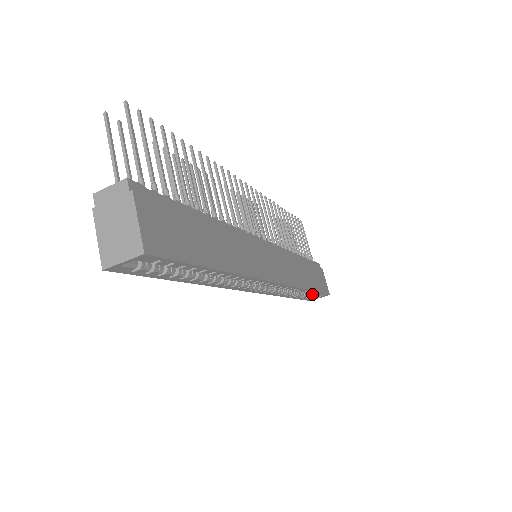
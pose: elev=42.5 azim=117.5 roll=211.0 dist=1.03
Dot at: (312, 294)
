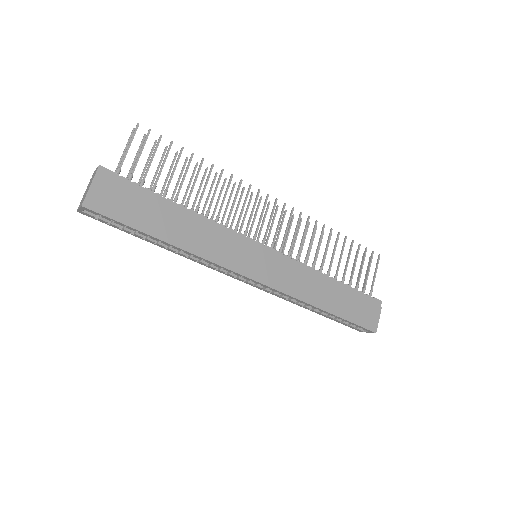
Dot at: (341, 319)
